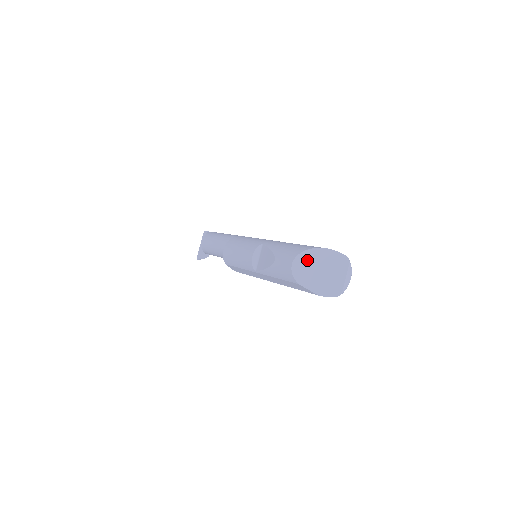
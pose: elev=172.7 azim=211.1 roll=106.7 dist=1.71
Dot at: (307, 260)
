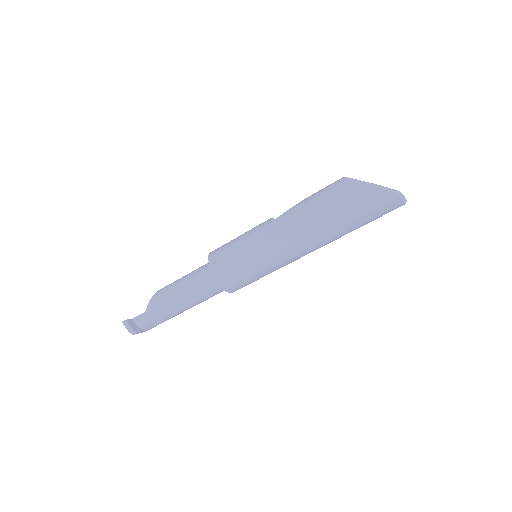
Dot at: occluded
